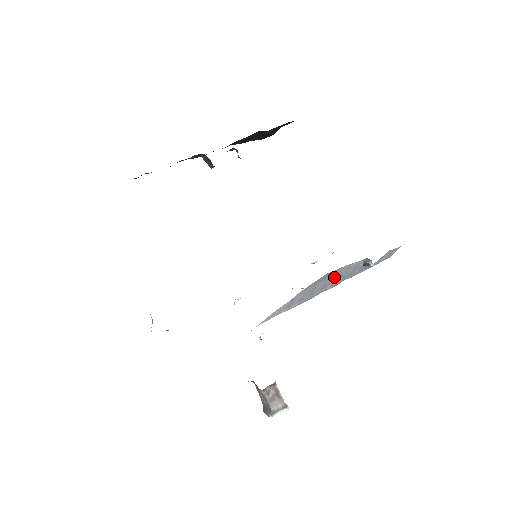
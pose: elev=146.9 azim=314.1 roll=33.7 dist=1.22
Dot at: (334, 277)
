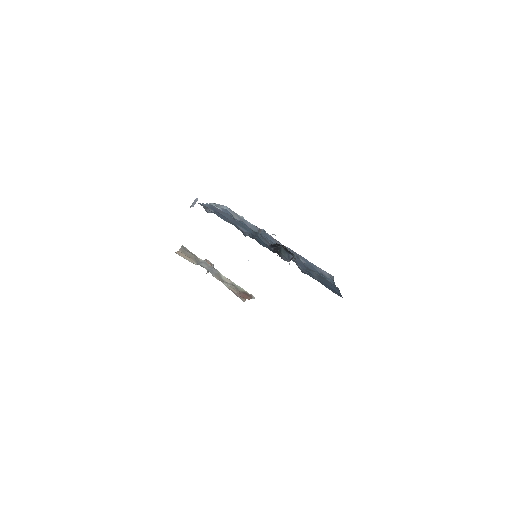
Dot at: occluded
